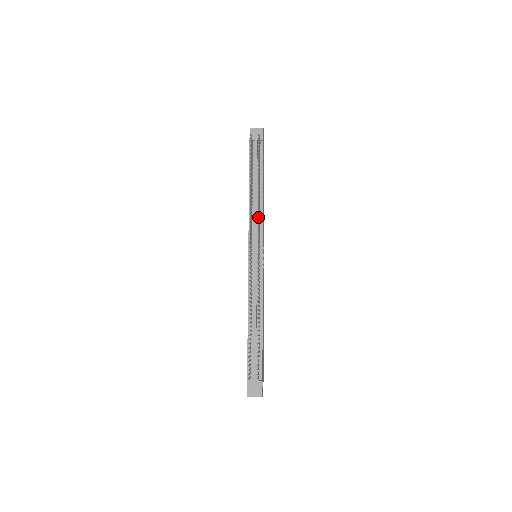
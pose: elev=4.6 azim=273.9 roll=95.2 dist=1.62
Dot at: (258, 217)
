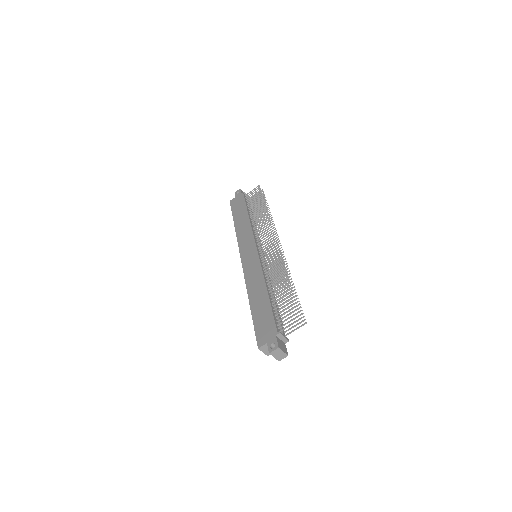
Dot at: occluded
